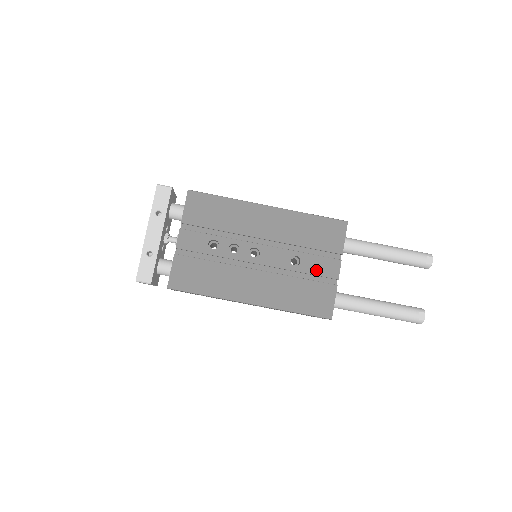
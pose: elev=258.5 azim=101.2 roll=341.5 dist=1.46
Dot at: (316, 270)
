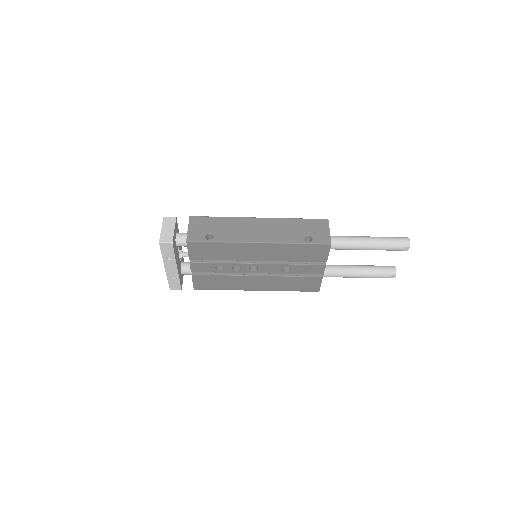
Dot at: (305, 272)
